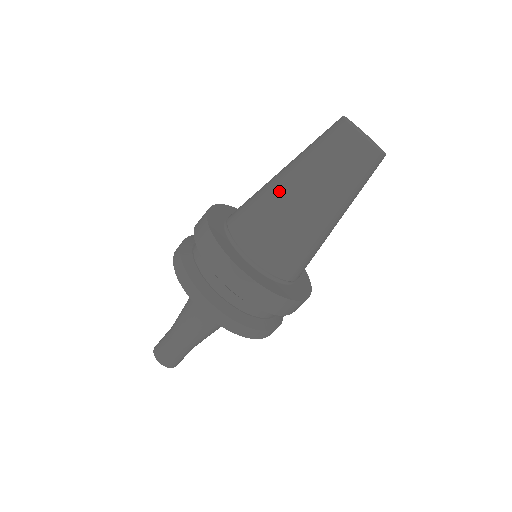
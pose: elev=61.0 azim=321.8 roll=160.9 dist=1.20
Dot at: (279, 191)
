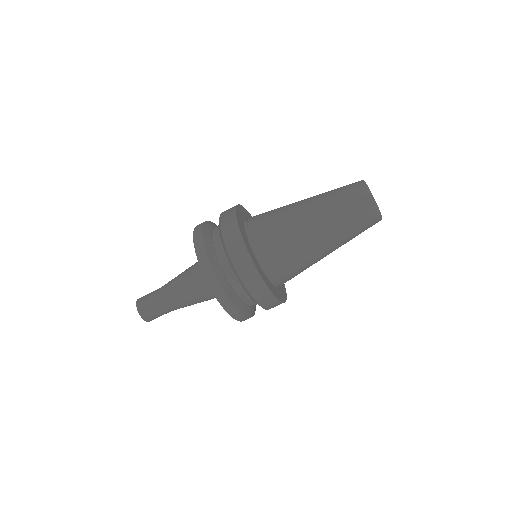
Dot at: (312, 240)
